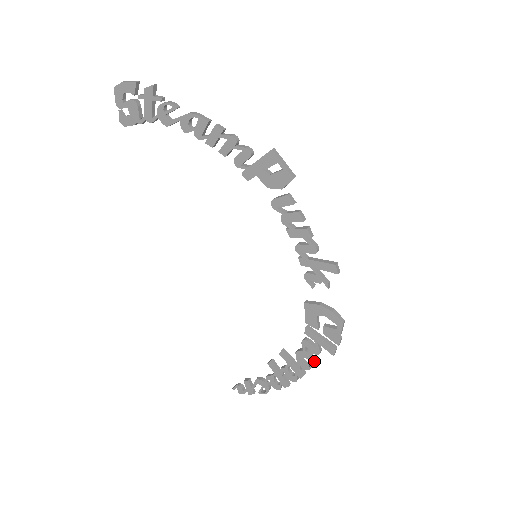
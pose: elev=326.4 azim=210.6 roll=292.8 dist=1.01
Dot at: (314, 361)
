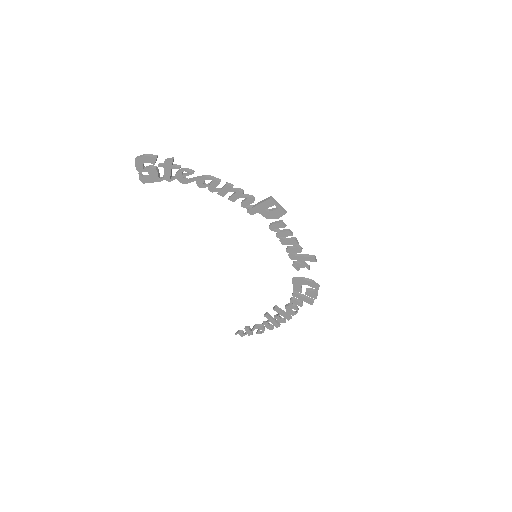
Dot at: (298, 309)
